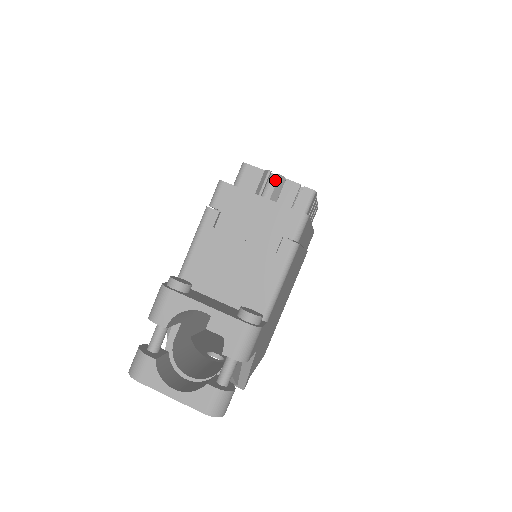
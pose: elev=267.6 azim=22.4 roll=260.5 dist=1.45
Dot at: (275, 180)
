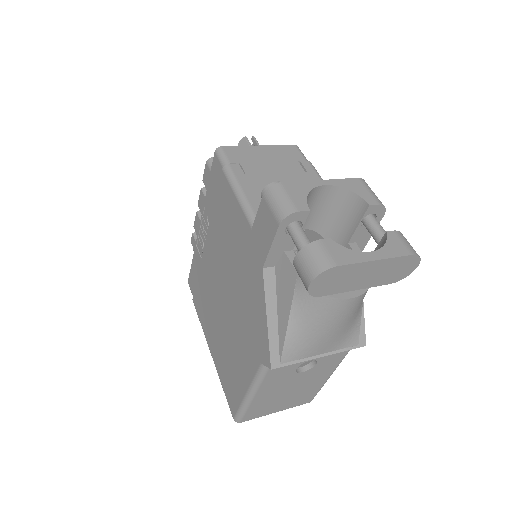
Dot at: (254, 140)
